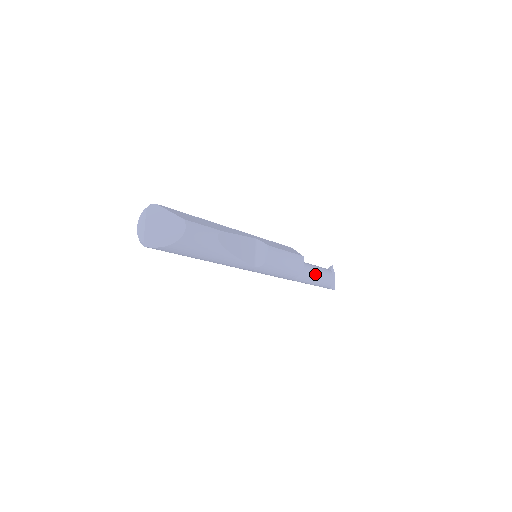
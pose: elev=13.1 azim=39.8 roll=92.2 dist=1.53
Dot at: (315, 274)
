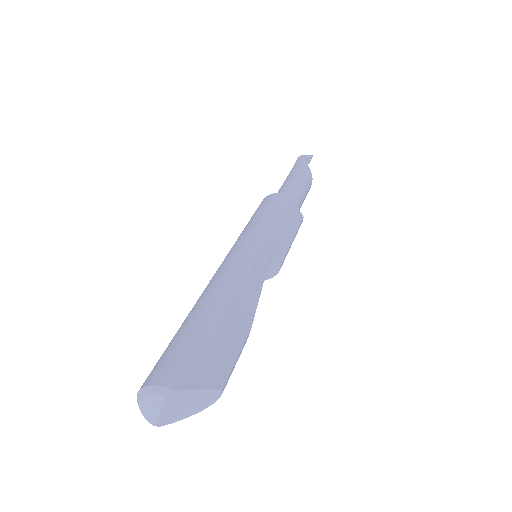
Dot at: occluded
